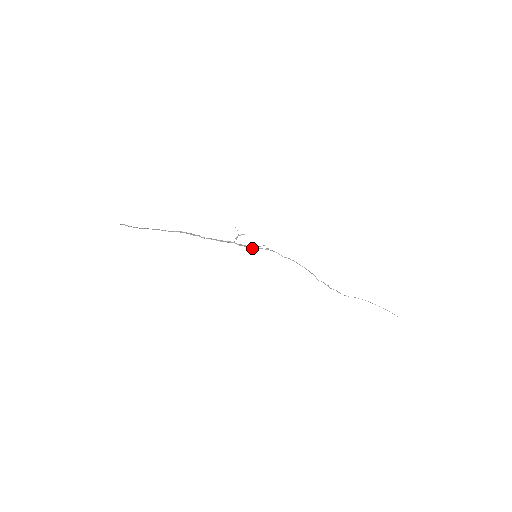
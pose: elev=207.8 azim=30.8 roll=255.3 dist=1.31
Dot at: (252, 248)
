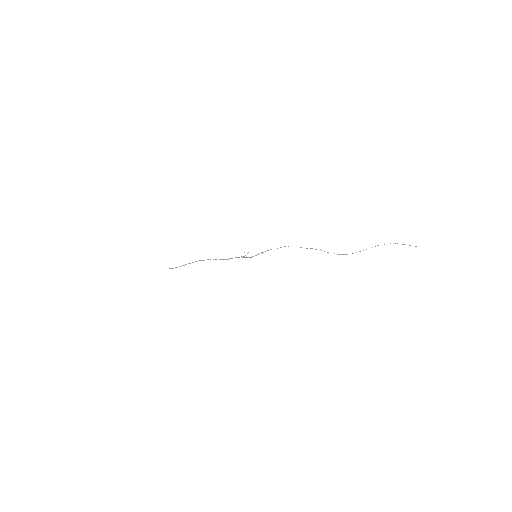
Dot at: occluded
